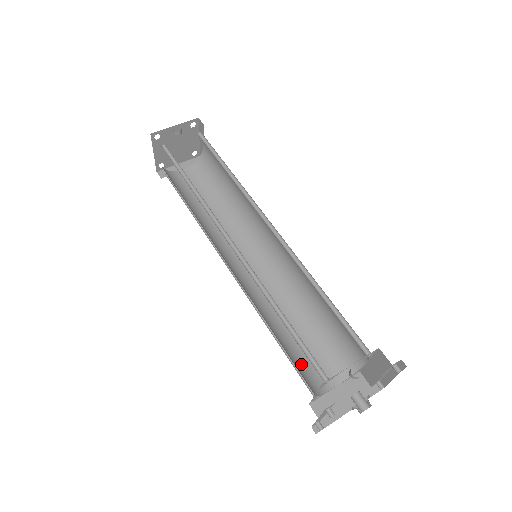
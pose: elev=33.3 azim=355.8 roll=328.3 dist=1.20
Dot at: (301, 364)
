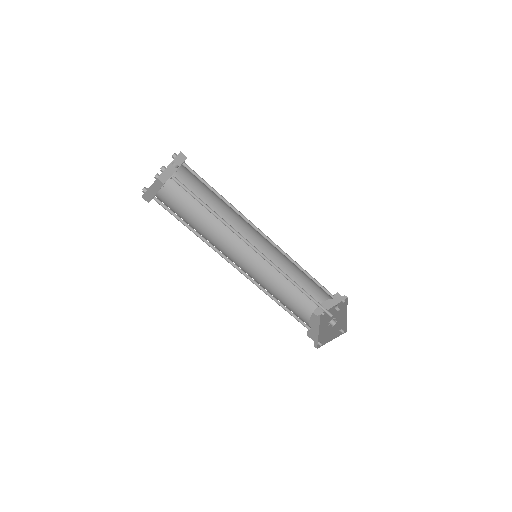
Dot at: (296, 315)
